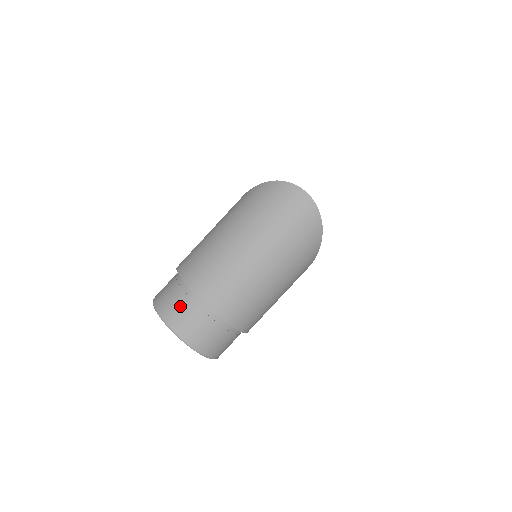
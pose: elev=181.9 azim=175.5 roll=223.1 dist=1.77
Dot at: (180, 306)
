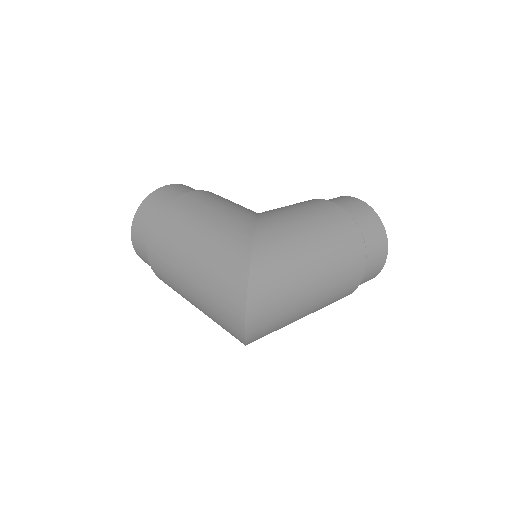
Dot at: (143, 229)
